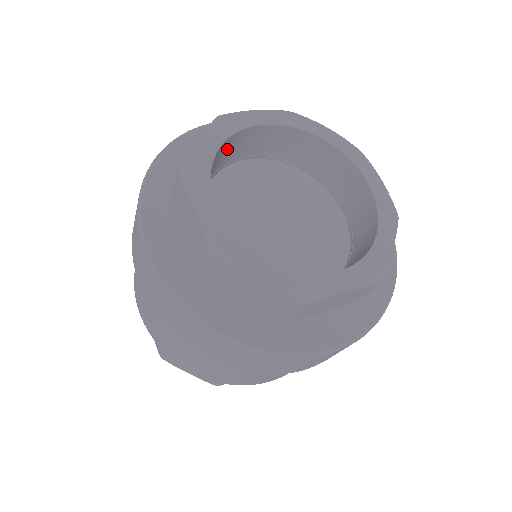
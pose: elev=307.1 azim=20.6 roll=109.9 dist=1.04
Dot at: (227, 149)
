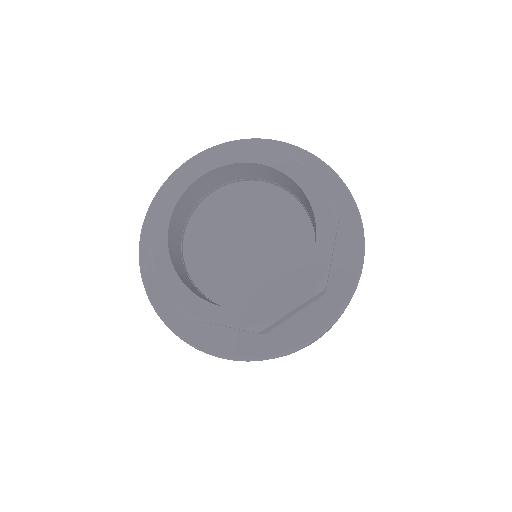
Dot at: (224, 173)
